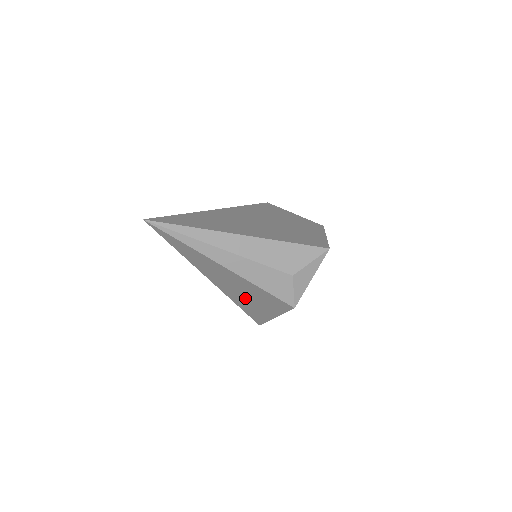
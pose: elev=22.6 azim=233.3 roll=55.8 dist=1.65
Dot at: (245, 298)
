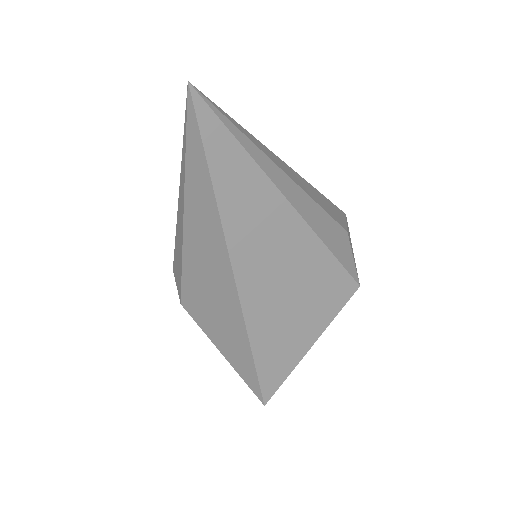
Dot at: (281, 308)
